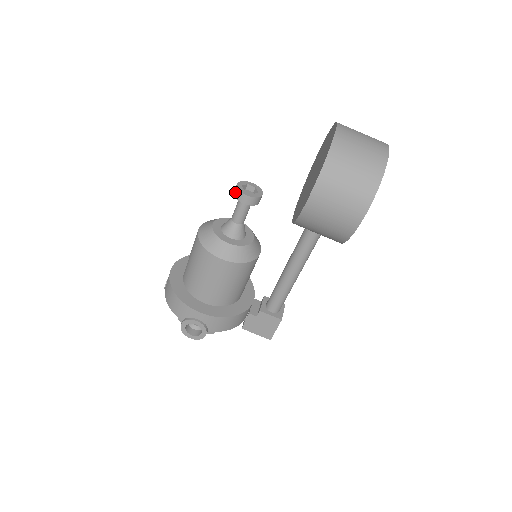
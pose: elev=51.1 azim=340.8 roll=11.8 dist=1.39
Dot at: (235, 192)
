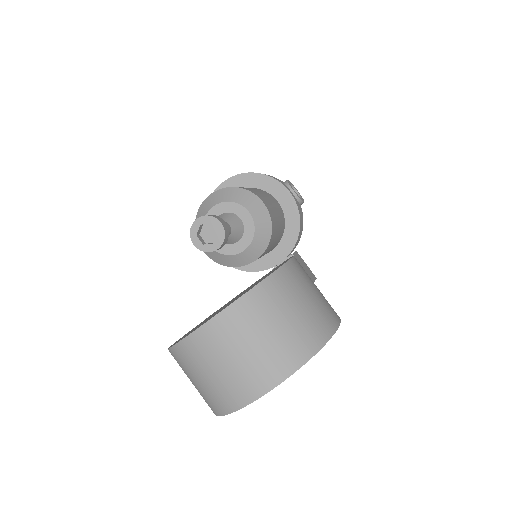
Dot at: (193, 226)
